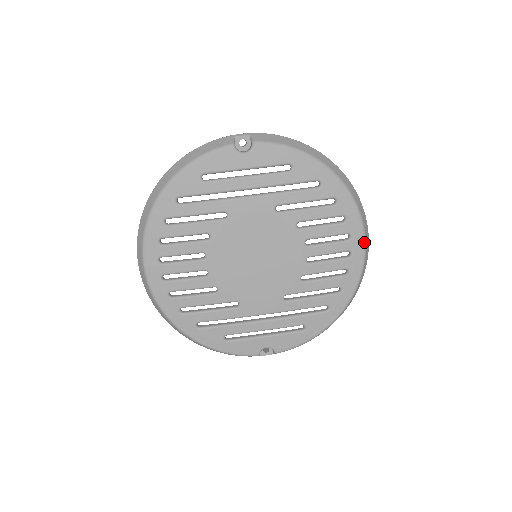
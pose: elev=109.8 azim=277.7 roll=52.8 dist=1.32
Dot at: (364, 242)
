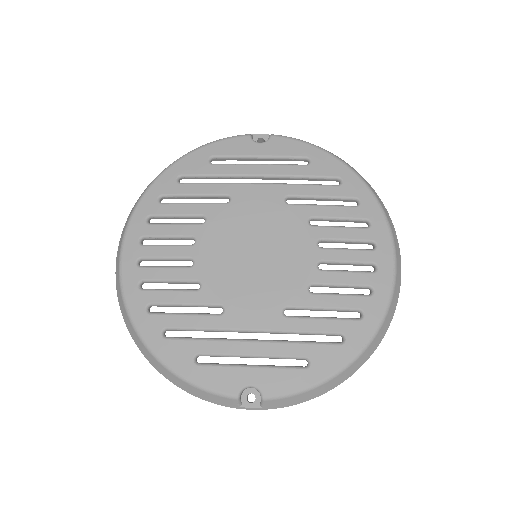
Dot at: (394, 256)
